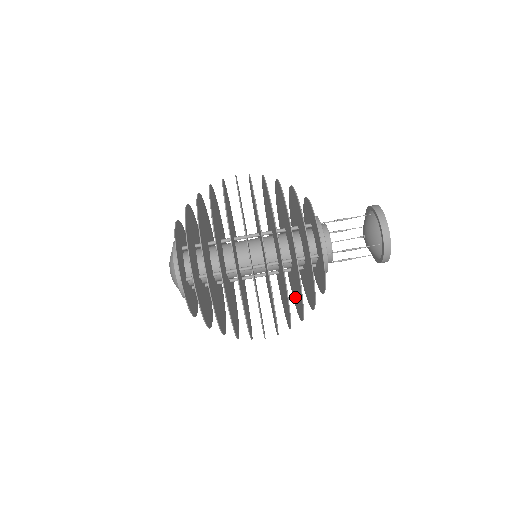
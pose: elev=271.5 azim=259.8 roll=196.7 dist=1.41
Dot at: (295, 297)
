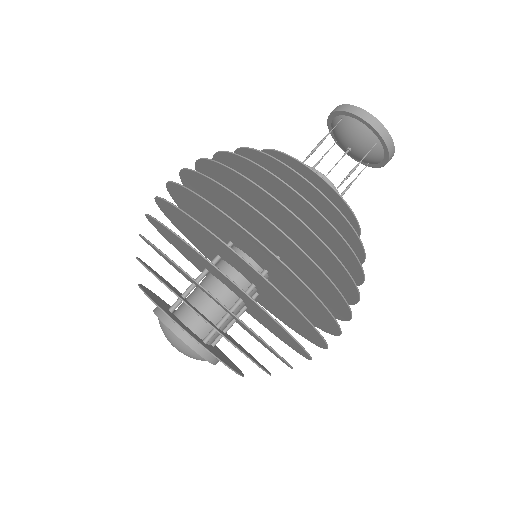
Dot at: occluded
